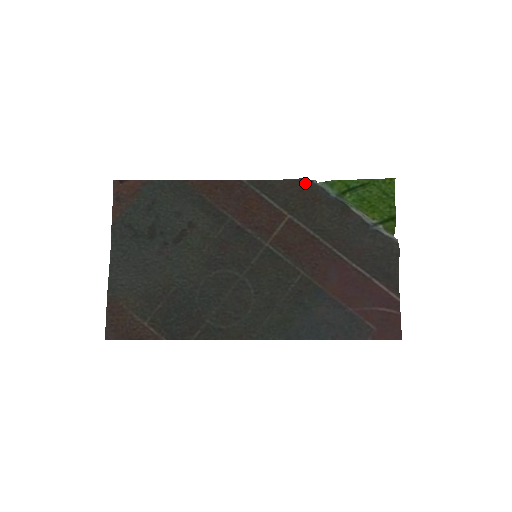
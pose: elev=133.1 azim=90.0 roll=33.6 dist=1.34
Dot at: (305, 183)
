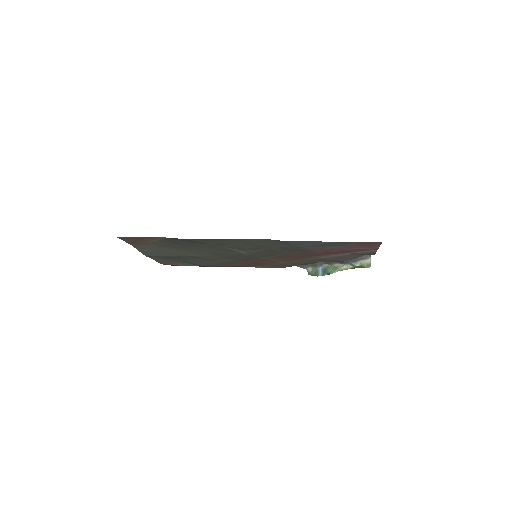
Dot at: (298, 265)
